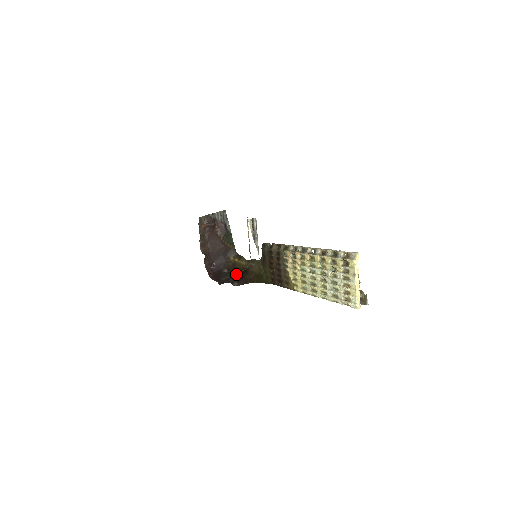
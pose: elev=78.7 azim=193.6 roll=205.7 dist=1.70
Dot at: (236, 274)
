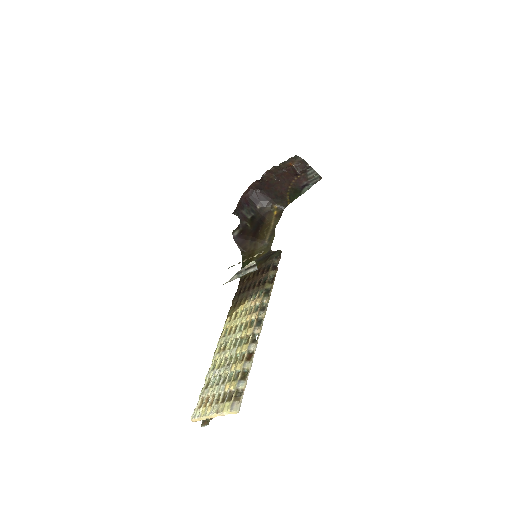
Dot at: (253, 224)
